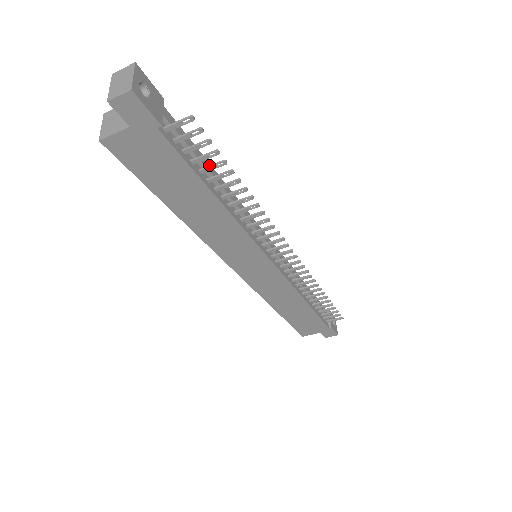
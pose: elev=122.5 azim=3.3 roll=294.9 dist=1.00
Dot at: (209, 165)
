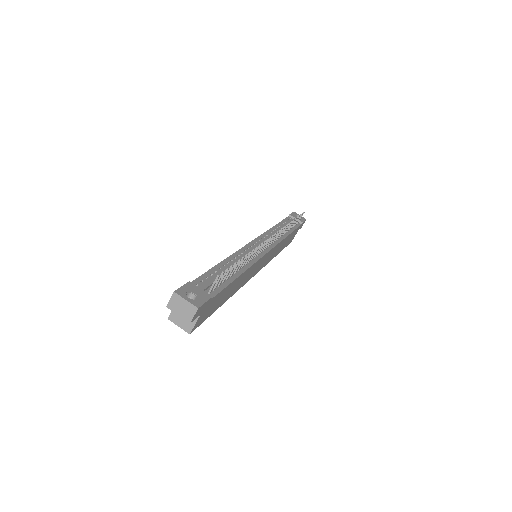
Dot at: (229, 273)
